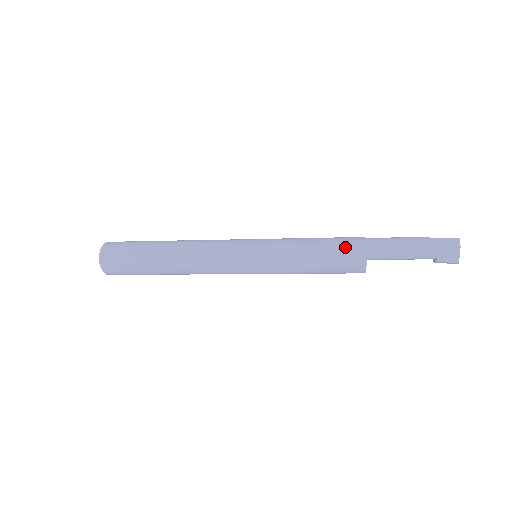
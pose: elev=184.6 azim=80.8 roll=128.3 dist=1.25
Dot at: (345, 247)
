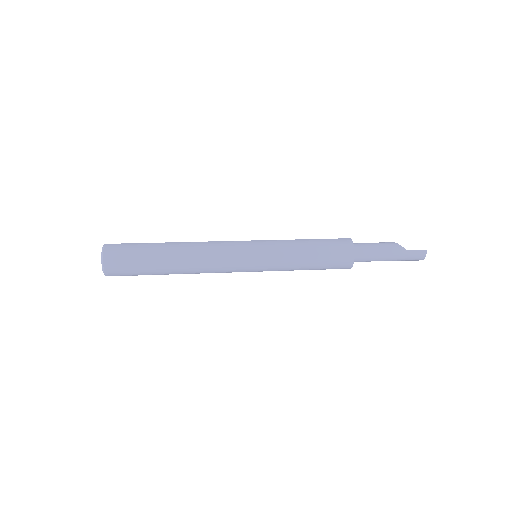
Dot at: (337, 261)
